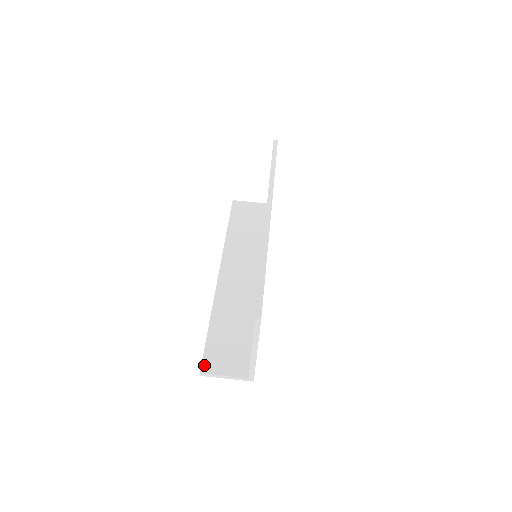
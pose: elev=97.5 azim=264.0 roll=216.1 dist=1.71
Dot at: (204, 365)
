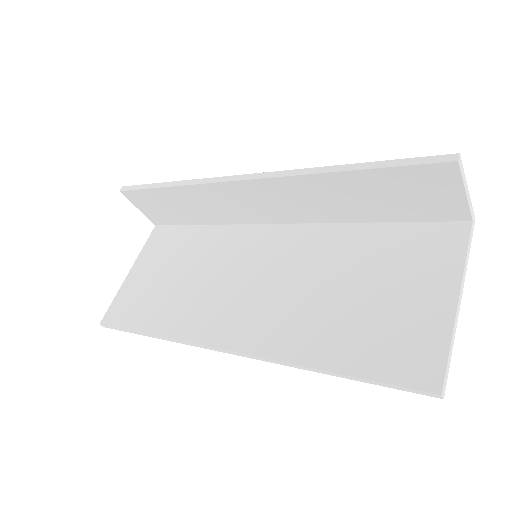
Dot at: (128, 193)
